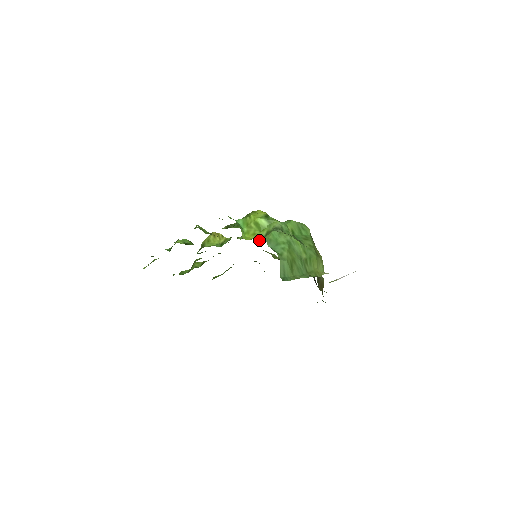
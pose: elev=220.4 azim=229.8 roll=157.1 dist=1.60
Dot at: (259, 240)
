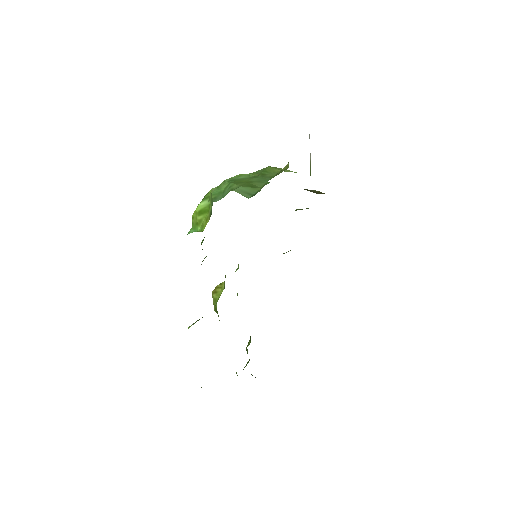
Dot at: (211, 213)
